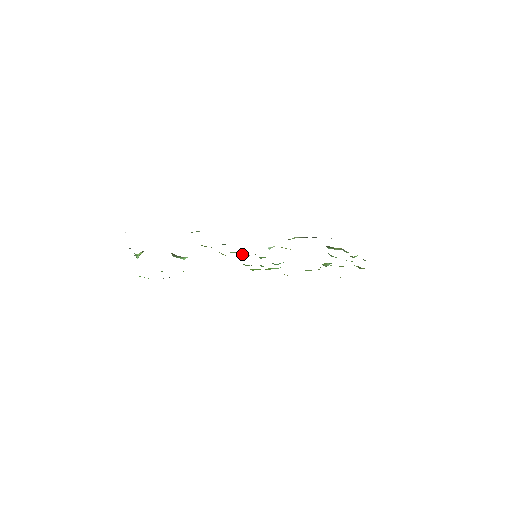
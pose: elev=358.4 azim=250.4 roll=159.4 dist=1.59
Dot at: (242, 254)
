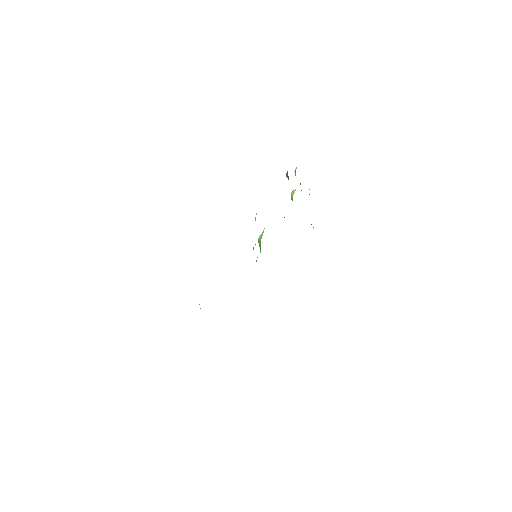
Dot at: occluded
